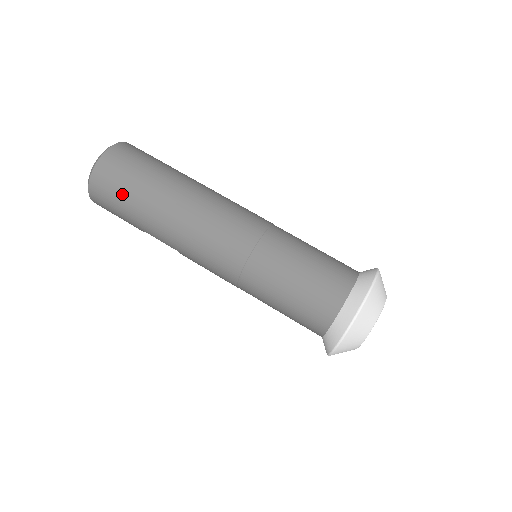
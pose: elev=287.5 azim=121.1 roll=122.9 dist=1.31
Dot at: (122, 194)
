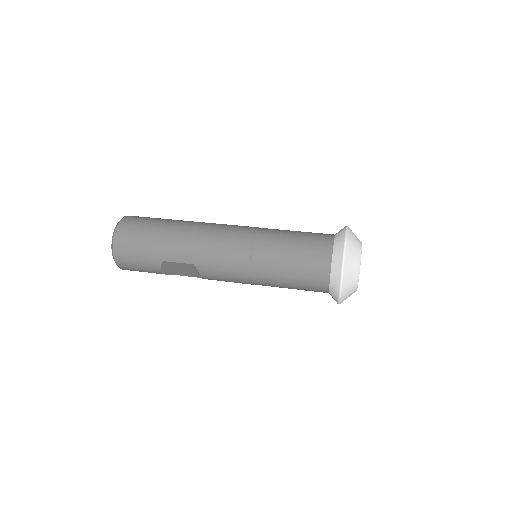
Dot at: (143, 233)
